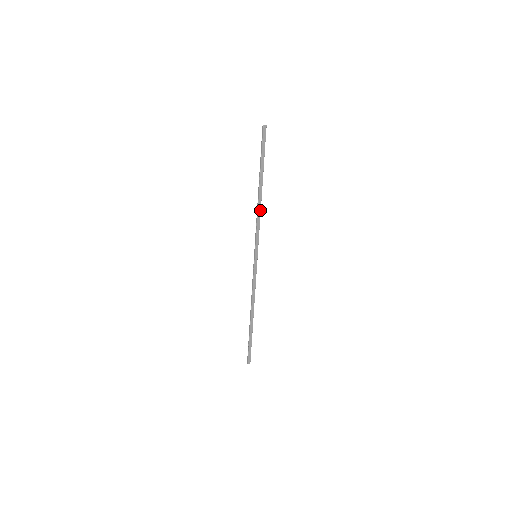
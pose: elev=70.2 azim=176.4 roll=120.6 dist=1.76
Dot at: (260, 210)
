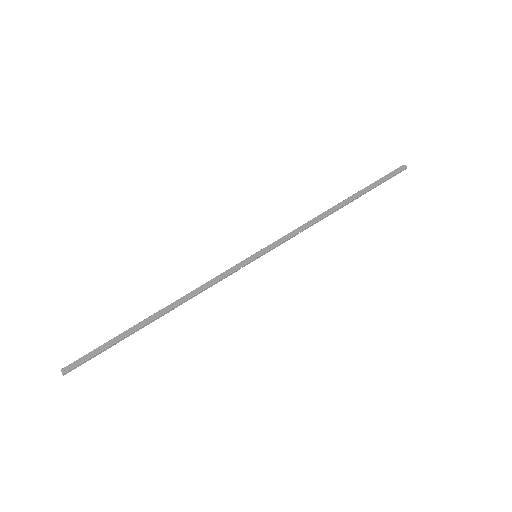
Dot at: (317, 220)
